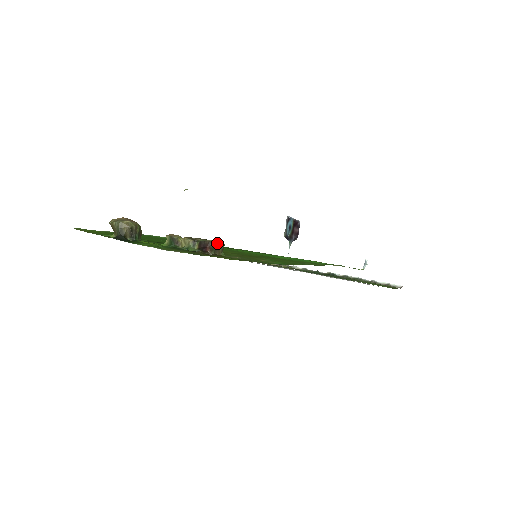
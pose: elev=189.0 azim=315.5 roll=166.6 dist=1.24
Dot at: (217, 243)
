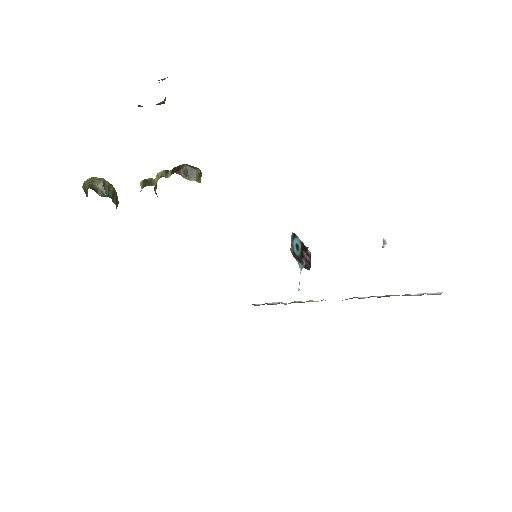
Dot at: (192, 167)
